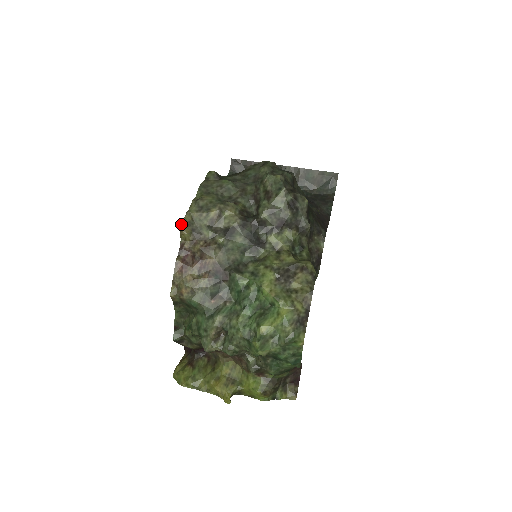
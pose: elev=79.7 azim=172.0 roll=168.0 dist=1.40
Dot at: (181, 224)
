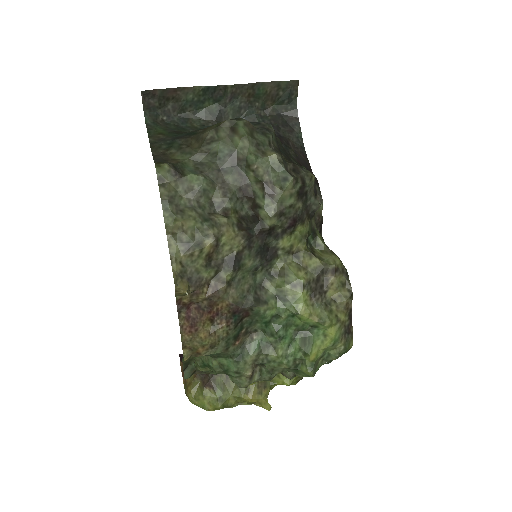
Dot at: (175, 284)
